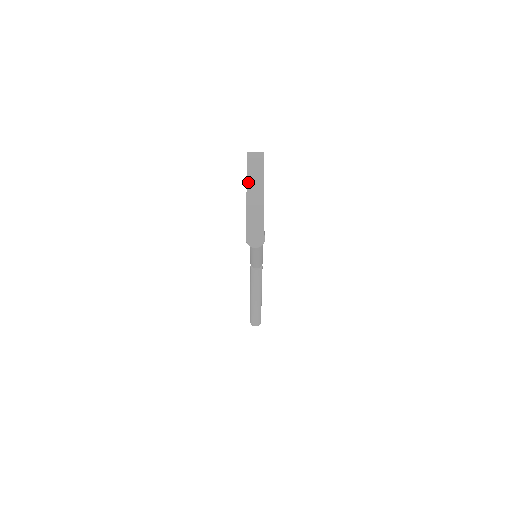
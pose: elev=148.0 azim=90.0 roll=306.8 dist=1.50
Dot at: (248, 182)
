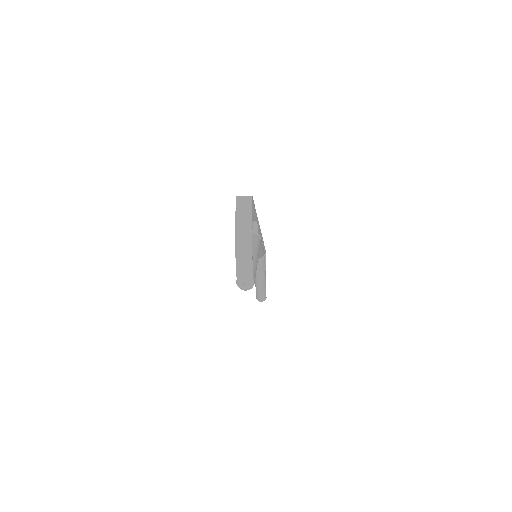
Dot at: (237, 230)
